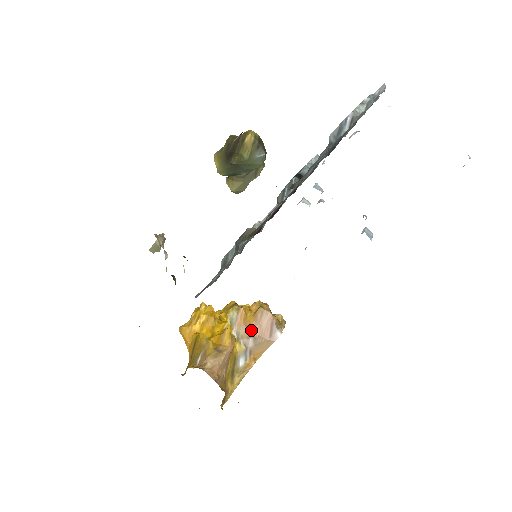
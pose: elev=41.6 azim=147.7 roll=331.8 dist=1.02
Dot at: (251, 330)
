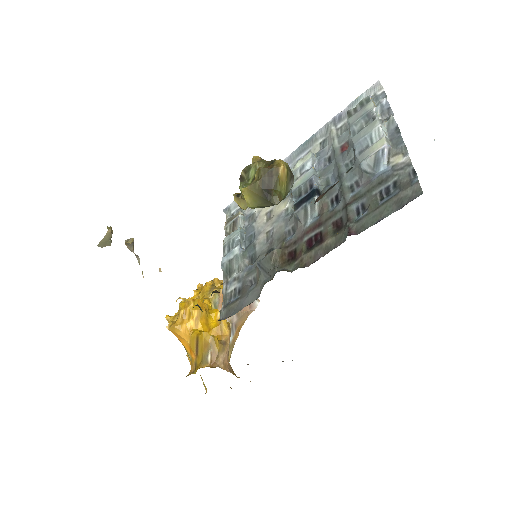
Dot at: occluded
